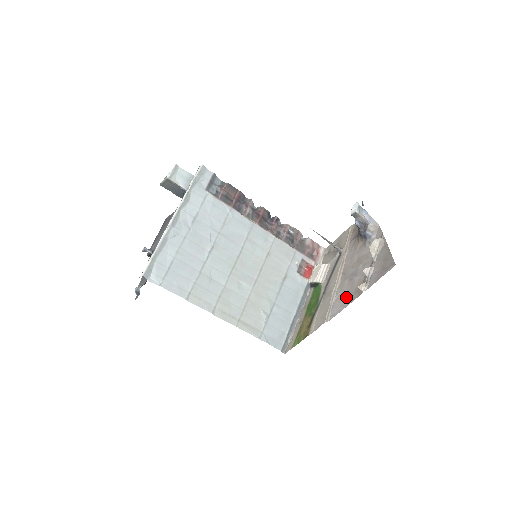
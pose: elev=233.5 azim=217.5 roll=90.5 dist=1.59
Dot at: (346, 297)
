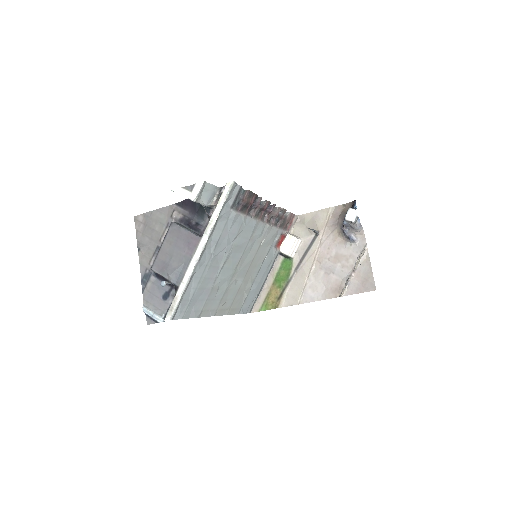
Dot at: (321, 290)
